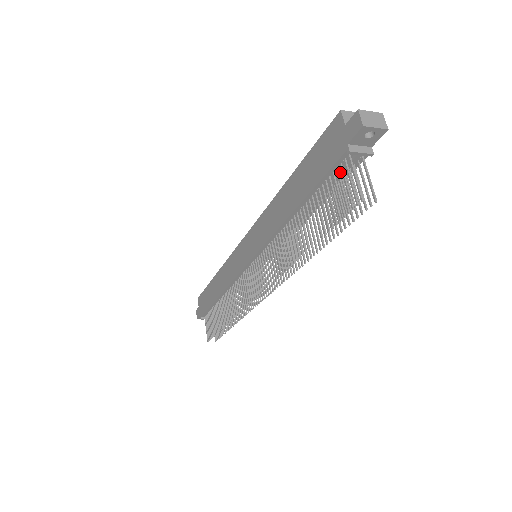
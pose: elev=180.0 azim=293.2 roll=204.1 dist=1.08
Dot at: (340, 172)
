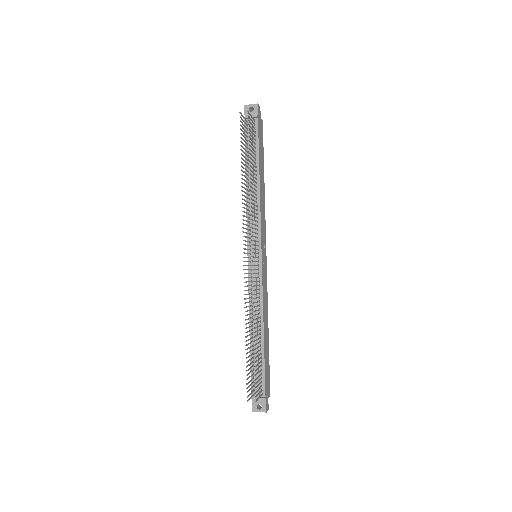
Dot at: occluded
